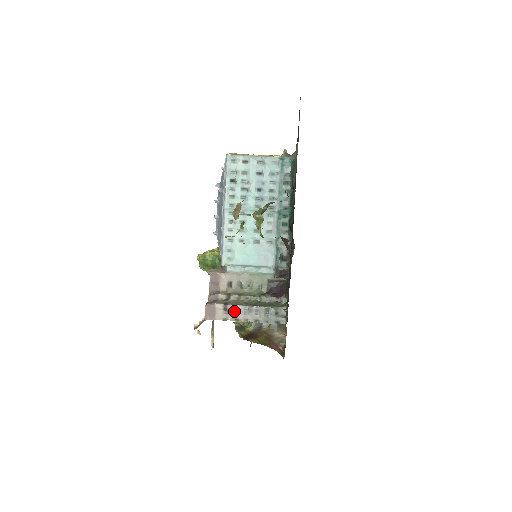
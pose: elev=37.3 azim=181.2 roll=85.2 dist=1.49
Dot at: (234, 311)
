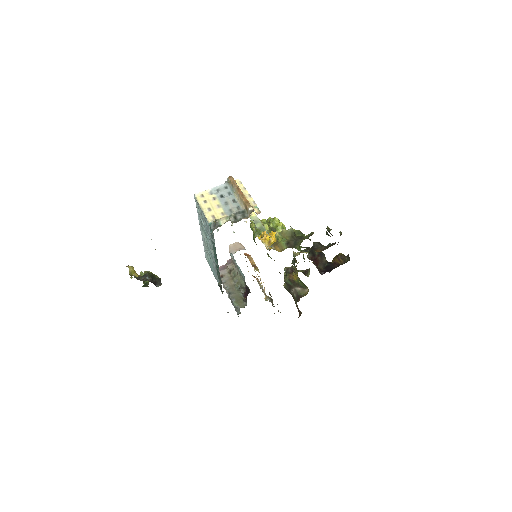
Dot at: occluded
